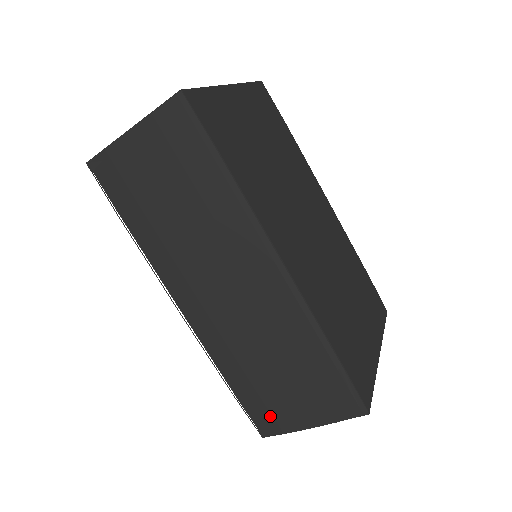
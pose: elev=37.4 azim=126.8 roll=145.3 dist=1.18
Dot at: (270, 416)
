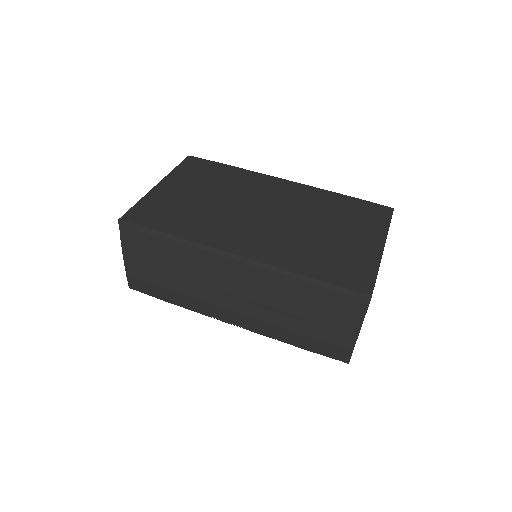
Dot at: (333, 346)
